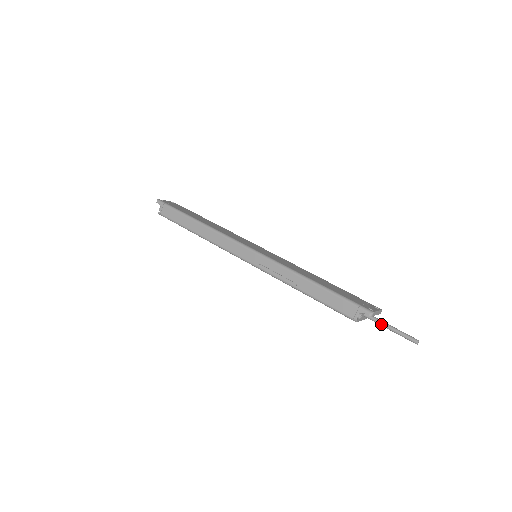
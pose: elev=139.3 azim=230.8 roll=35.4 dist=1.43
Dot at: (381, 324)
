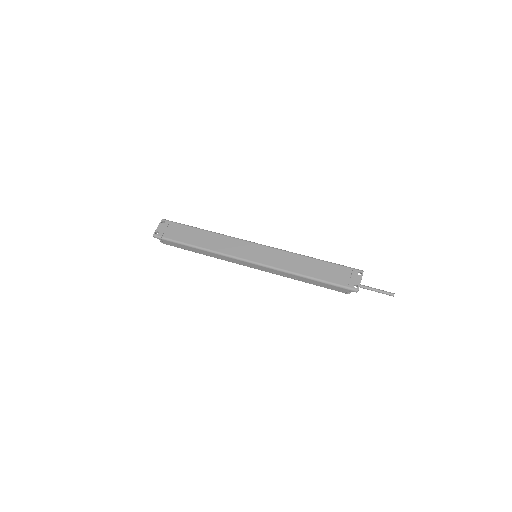
Dot at: occluded
